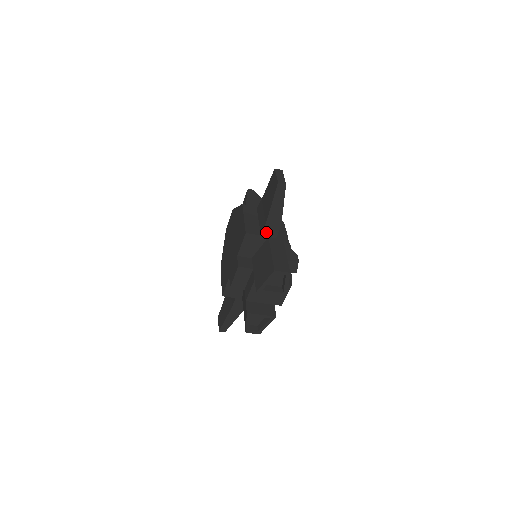
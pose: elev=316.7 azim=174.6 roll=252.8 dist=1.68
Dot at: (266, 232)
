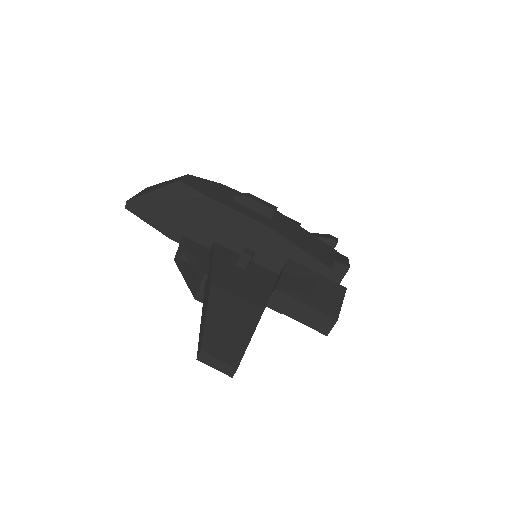
Dot at: occluded
